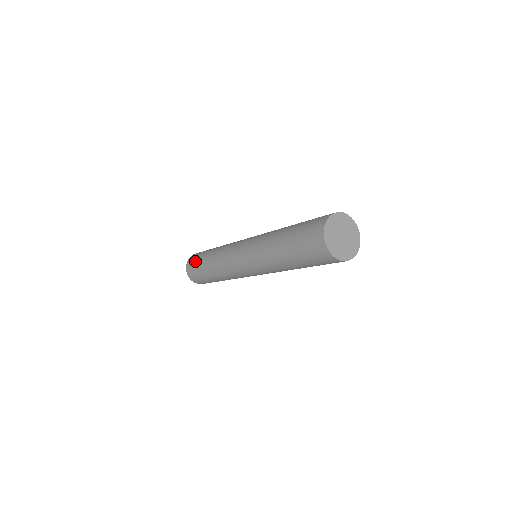
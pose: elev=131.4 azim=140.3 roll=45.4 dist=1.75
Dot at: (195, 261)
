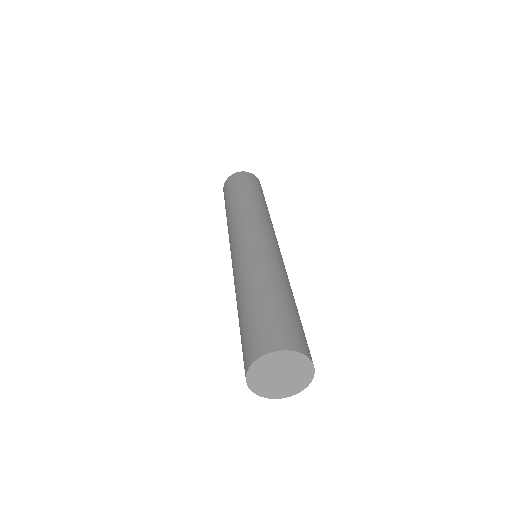
Dot at: (232, 186)
